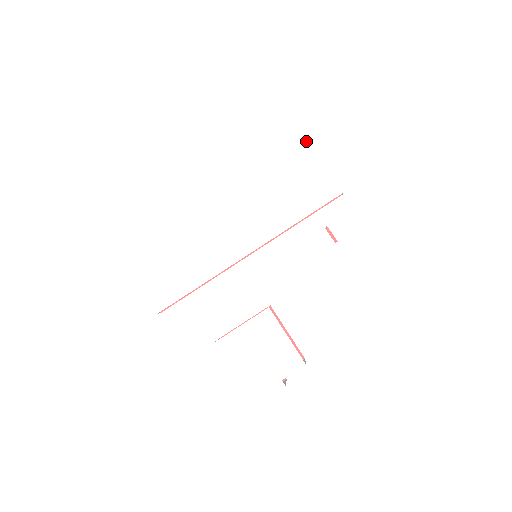
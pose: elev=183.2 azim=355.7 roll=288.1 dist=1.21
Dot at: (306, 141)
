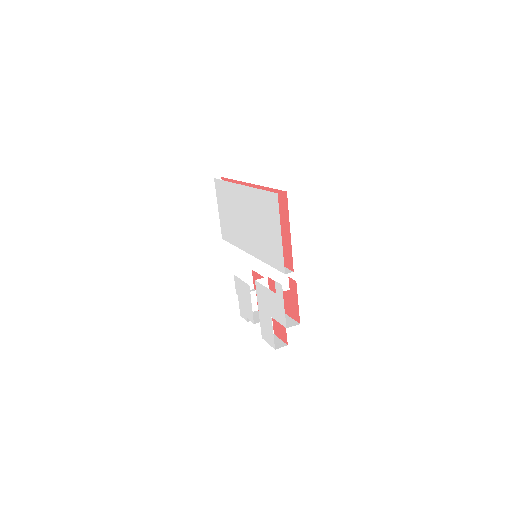
Dot at: (280, 225)
